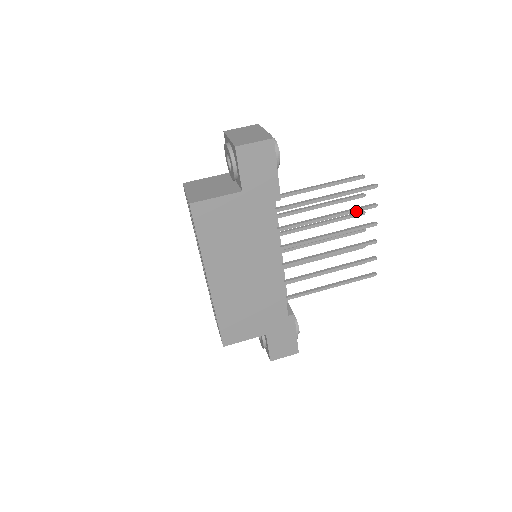
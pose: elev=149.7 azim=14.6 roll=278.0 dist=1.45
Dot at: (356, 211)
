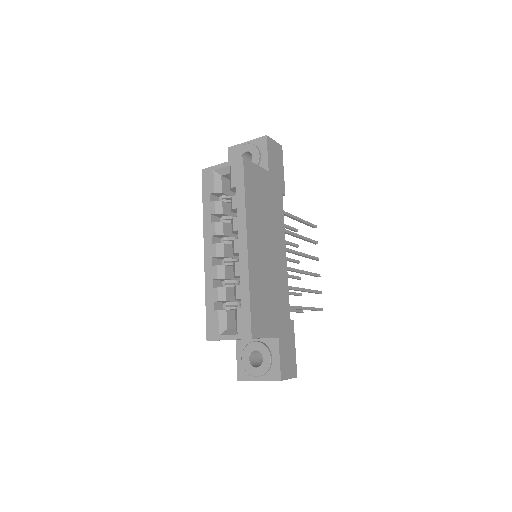
Dot at: (310, 240)
